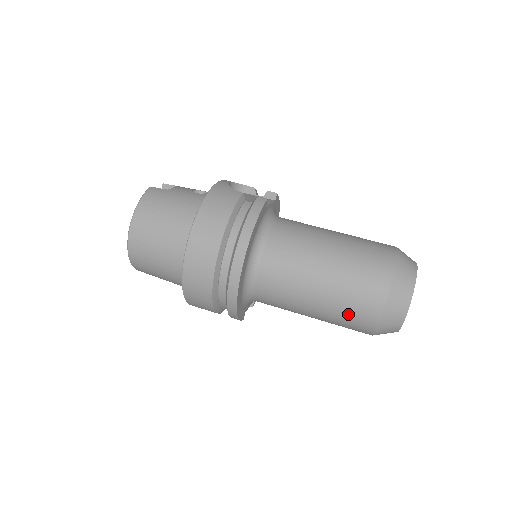
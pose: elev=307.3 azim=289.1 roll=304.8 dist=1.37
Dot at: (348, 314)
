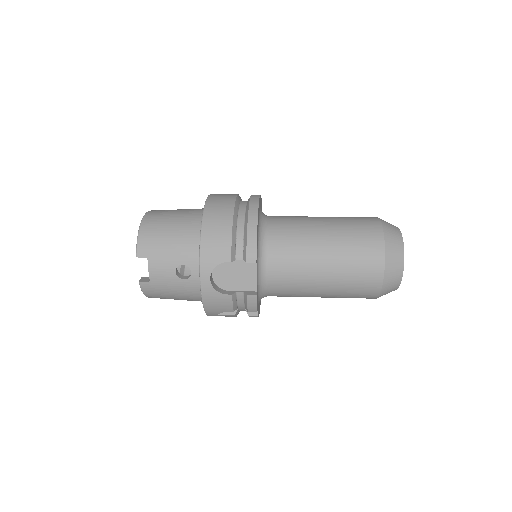
Dot at: (355, 225)
